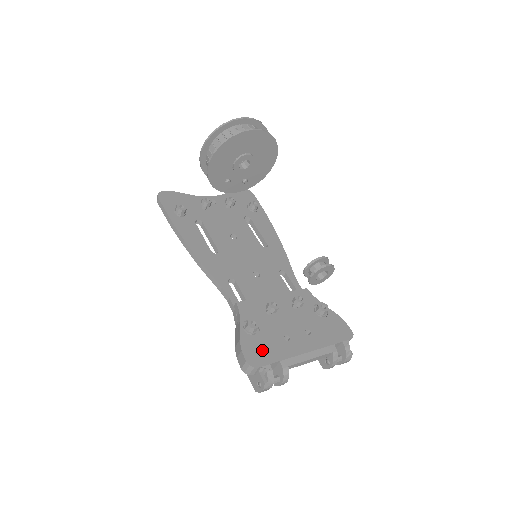
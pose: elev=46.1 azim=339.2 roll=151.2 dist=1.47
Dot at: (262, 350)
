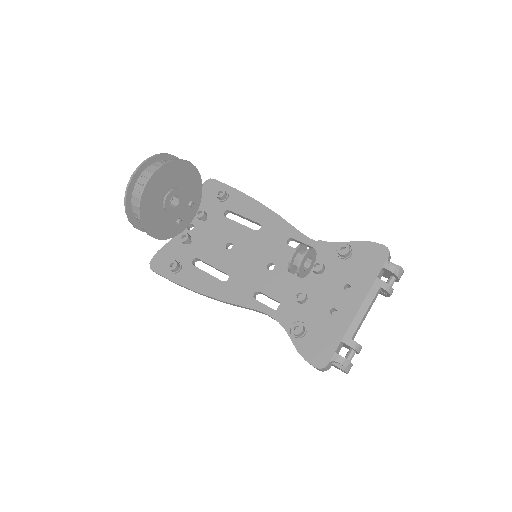
Dot at: (321, 344)
